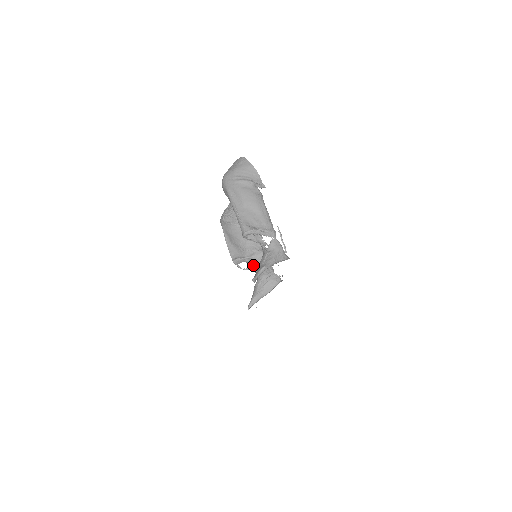
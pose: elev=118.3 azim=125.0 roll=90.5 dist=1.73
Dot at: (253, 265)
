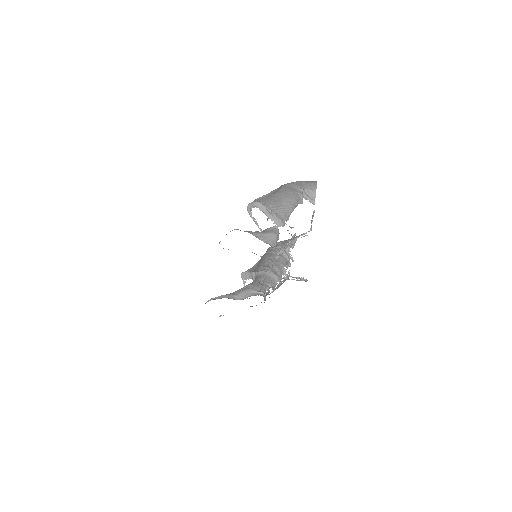
Dot at: (254, 280)
